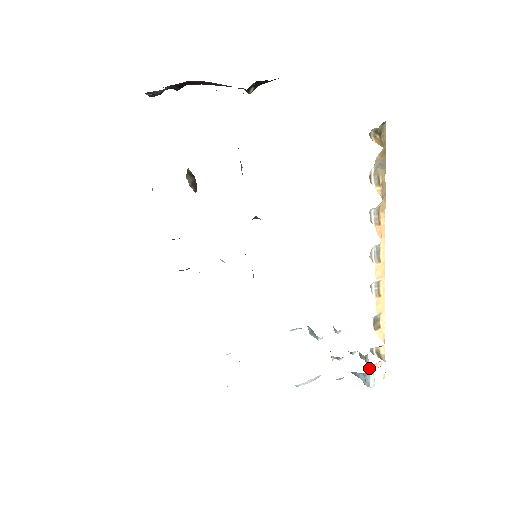
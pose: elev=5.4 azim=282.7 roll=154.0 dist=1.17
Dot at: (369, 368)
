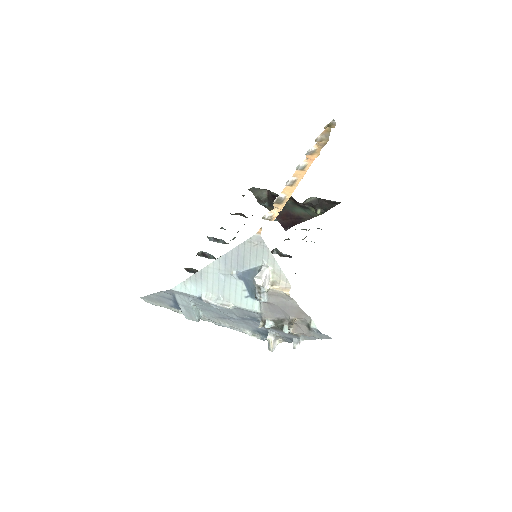
Dot at: (271, 281)
